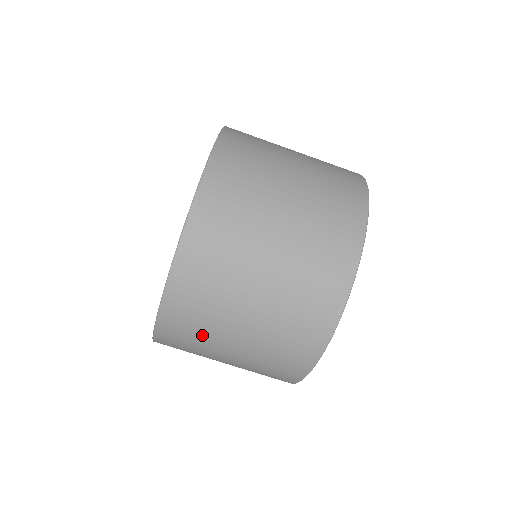
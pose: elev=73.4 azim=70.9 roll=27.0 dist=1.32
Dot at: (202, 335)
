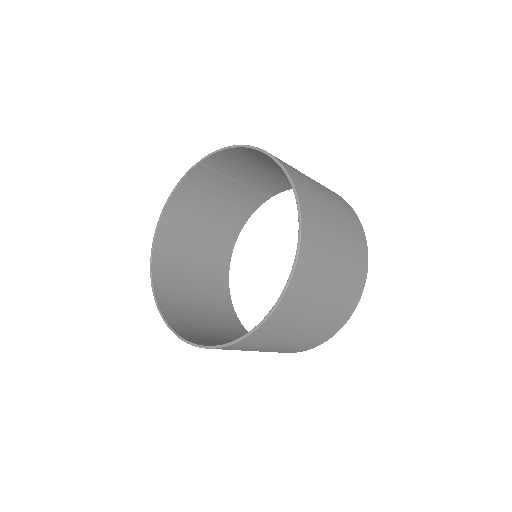
Dot at: (176, 286)
